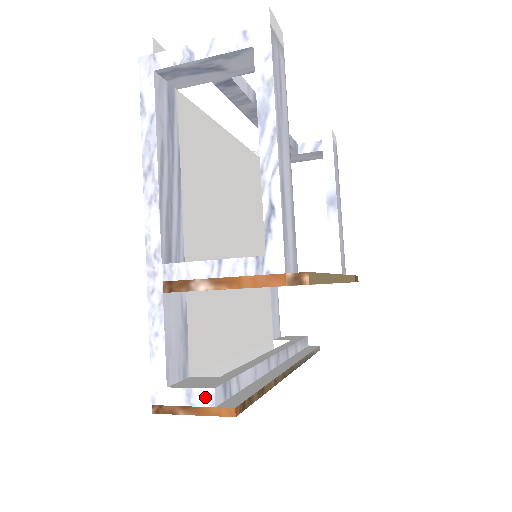
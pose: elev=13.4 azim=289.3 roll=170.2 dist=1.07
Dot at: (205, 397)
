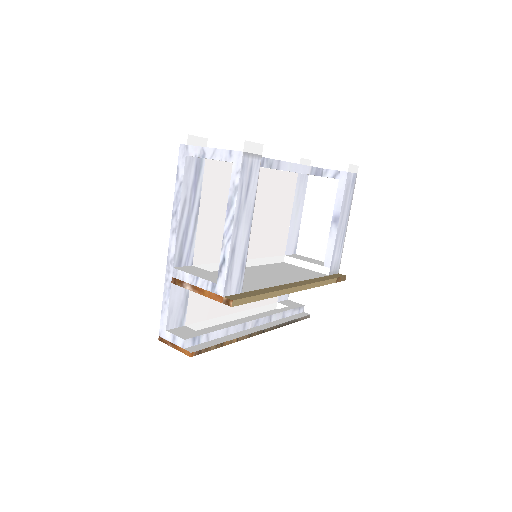
Dot at: (180, 342)
